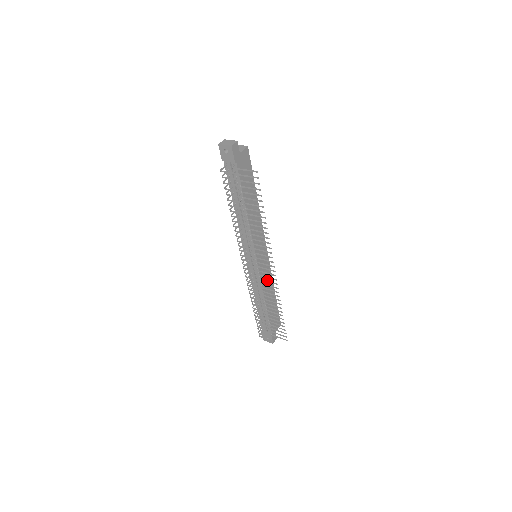
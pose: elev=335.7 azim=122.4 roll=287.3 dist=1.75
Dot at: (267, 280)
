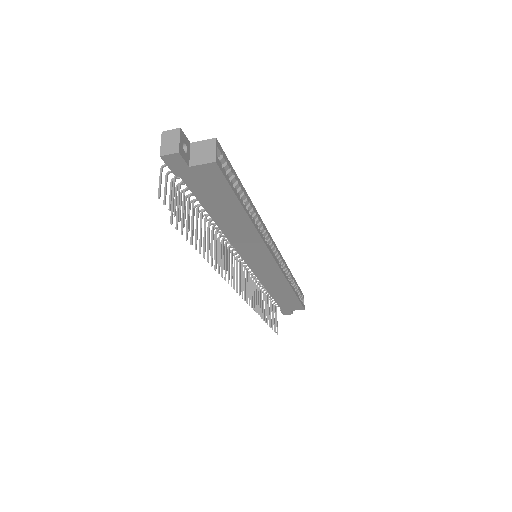
Dot at: (274, 279)
